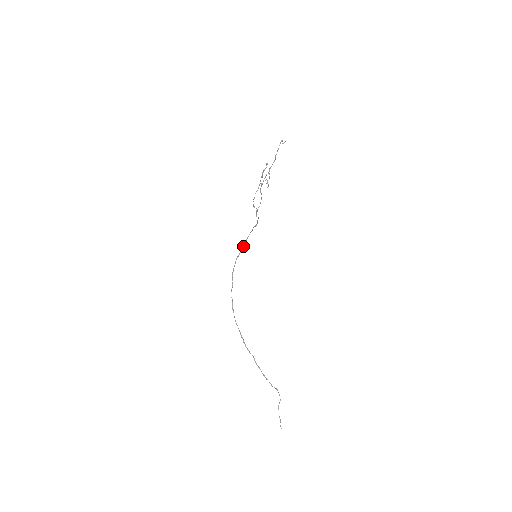
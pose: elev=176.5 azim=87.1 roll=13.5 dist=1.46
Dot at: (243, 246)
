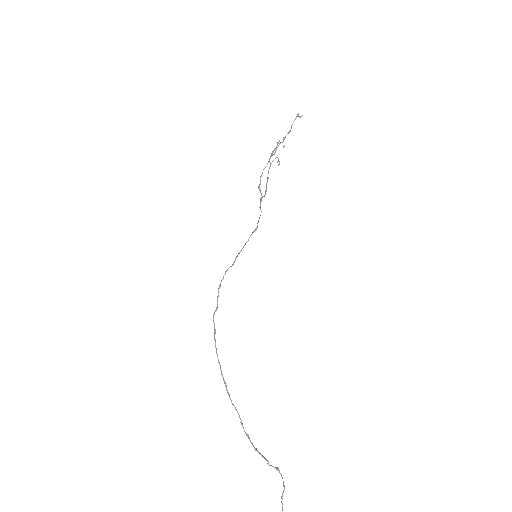
Dot at: (235, 259)
